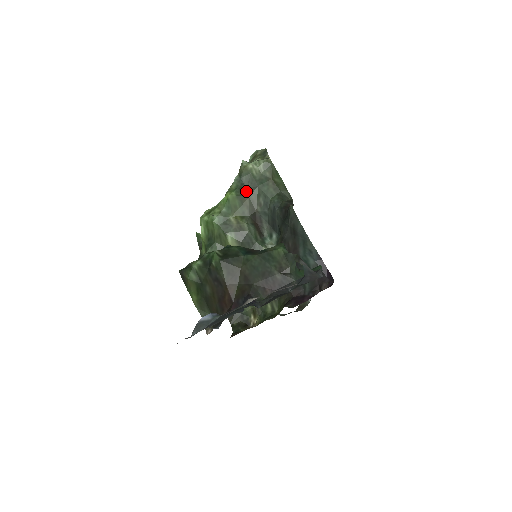
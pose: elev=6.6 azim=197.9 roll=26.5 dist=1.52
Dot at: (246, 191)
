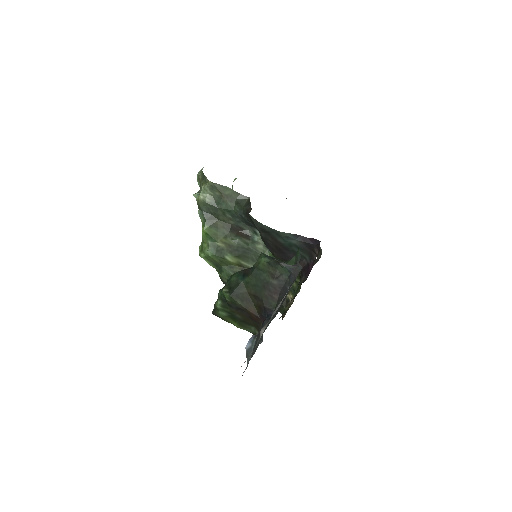
Dot at: (213, 217)
